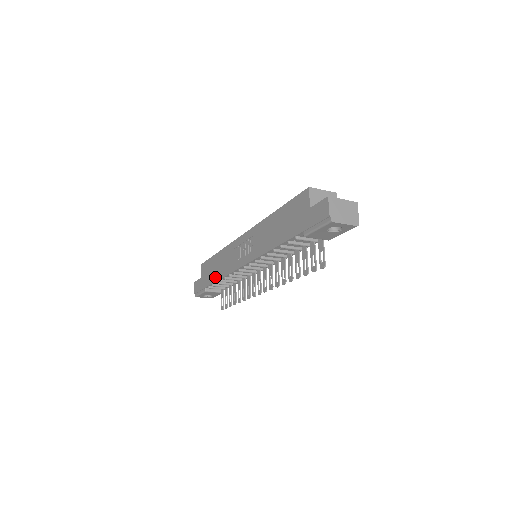
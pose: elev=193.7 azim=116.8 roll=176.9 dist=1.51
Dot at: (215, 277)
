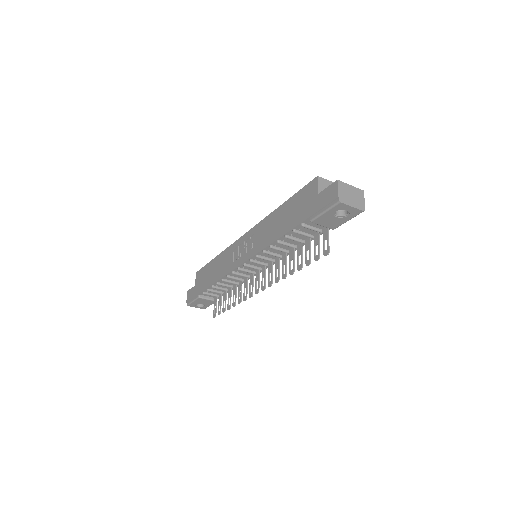
Dot at: (211, 281)
